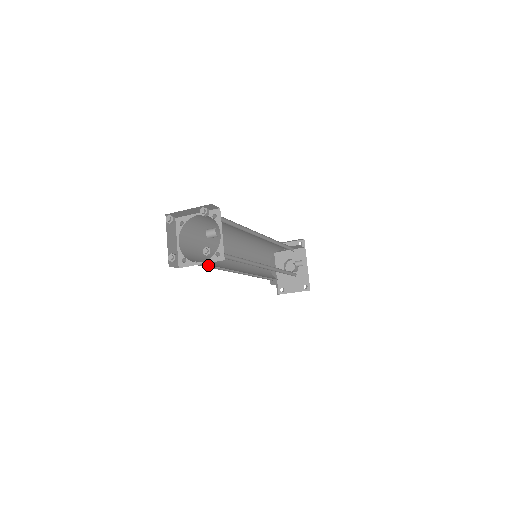
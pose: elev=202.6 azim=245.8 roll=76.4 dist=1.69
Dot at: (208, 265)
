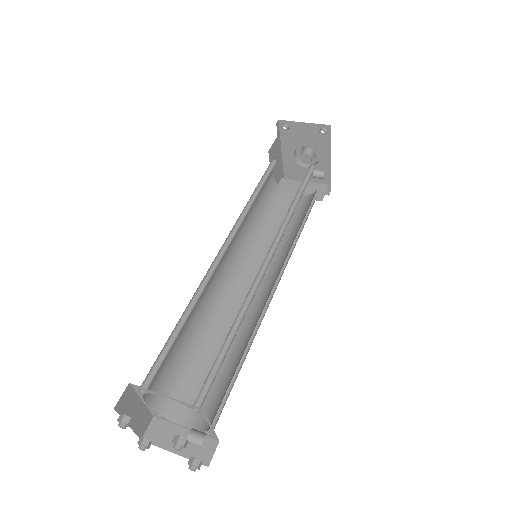
Dot at: (190, 349)
